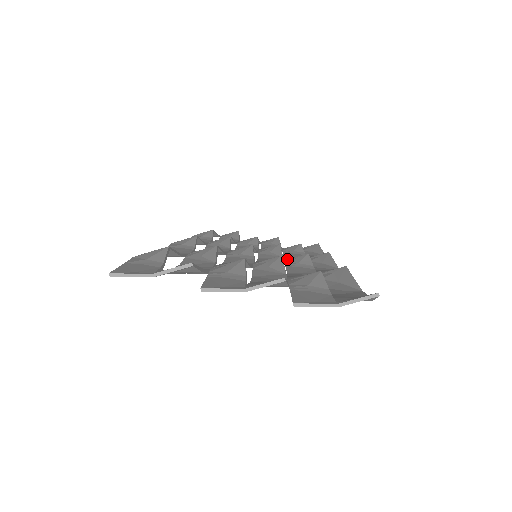
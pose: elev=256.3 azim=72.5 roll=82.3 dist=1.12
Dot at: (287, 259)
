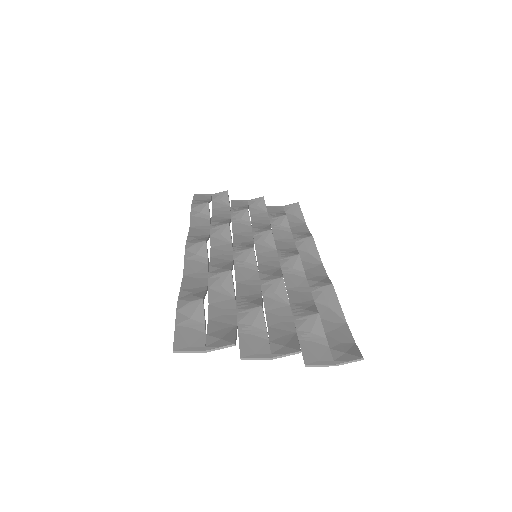
Dot at: (282, 258)
